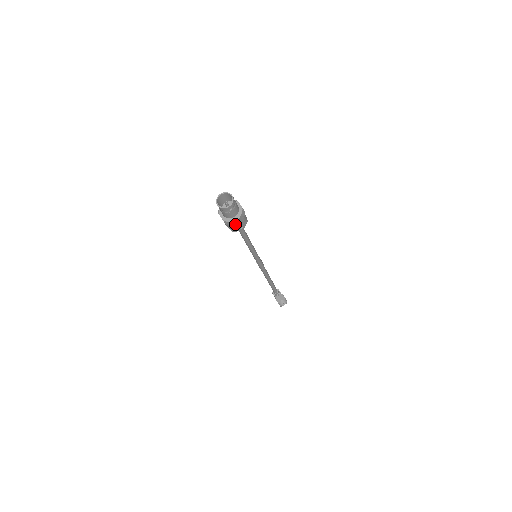
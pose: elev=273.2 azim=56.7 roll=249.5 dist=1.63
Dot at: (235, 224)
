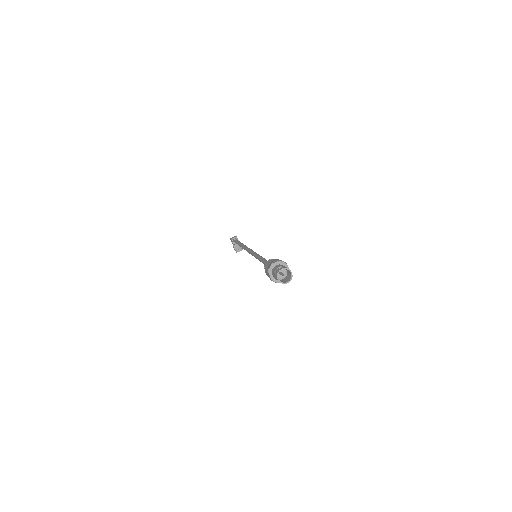
Dot at: occluded
